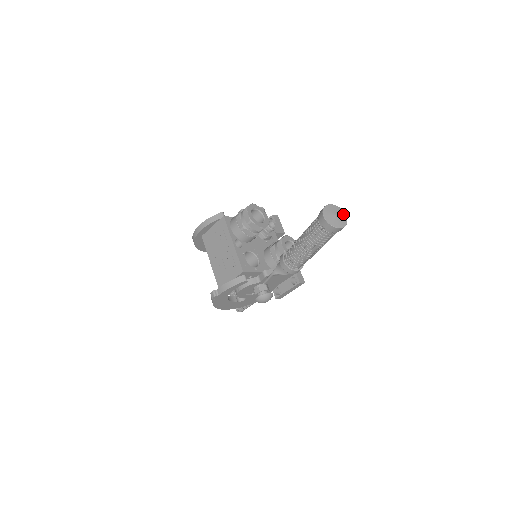
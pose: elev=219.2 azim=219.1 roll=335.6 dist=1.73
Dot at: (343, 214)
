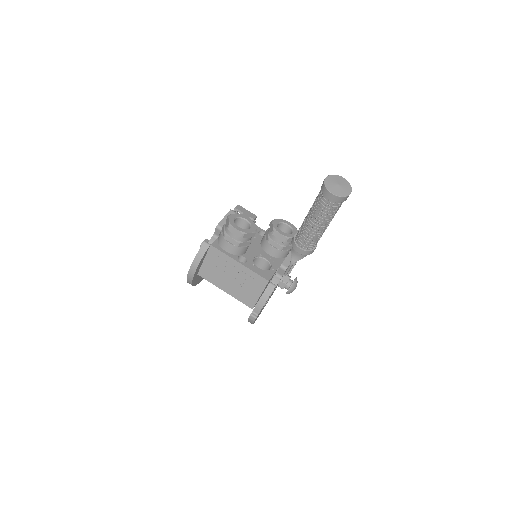
Dot at: (341, 178)
